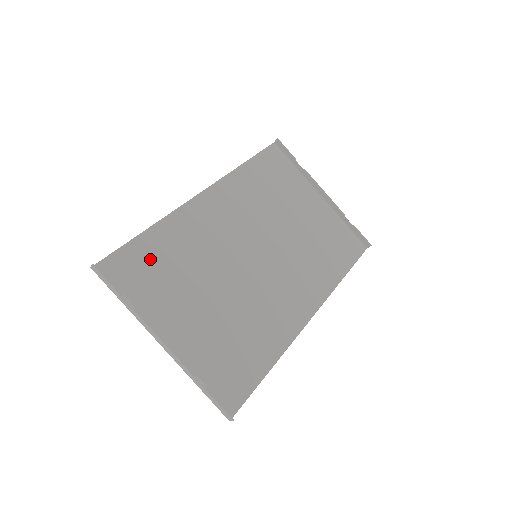
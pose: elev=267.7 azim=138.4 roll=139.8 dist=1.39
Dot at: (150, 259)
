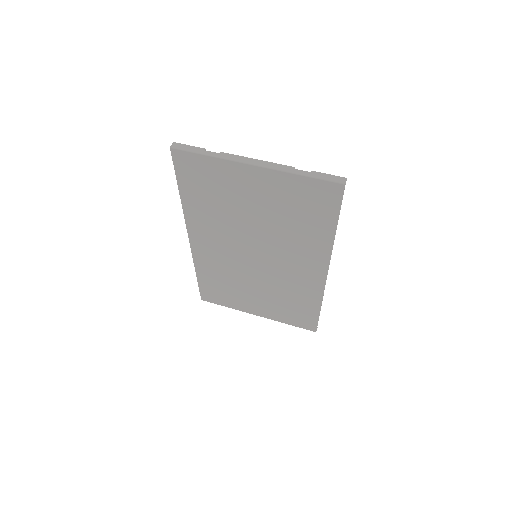
Dot at: (198, 187)
